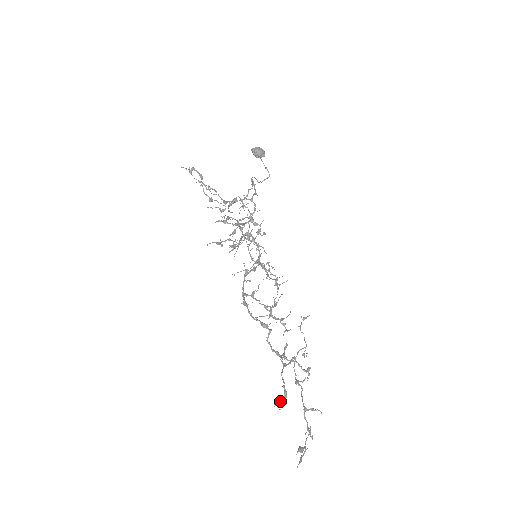
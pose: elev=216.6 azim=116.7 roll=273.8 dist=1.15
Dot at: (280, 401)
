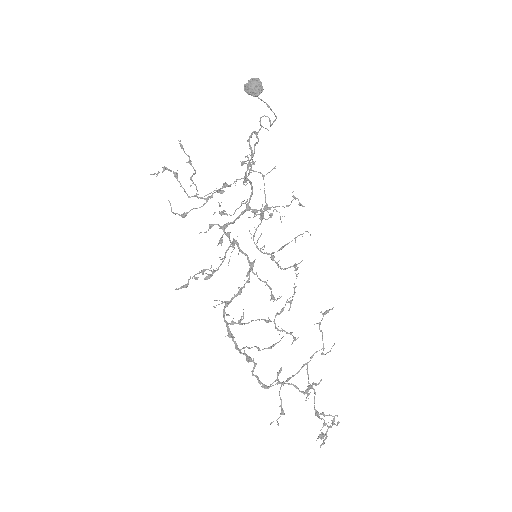
Dot at: occluded
